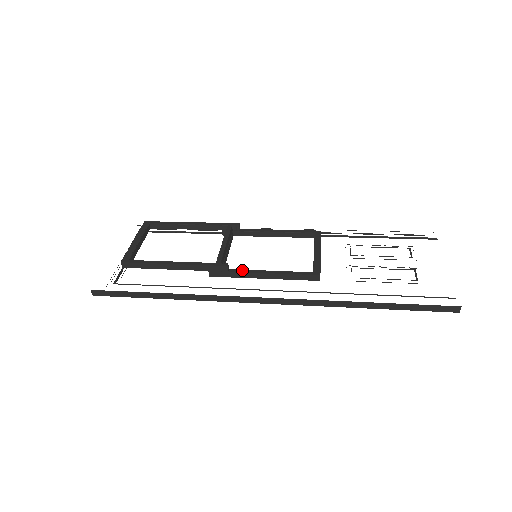
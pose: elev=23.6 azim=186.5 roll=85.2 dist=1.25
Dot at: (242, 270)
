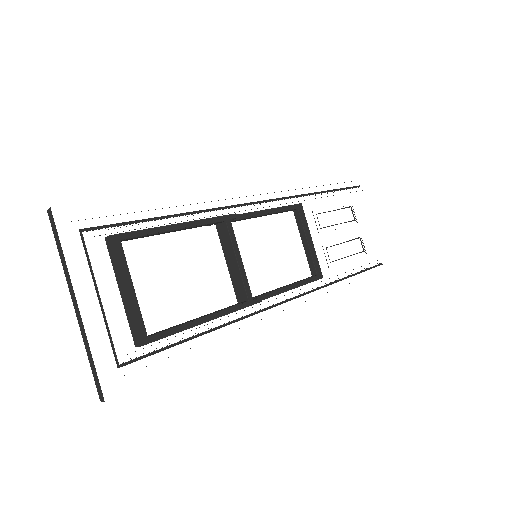
Dot at: (266, 295)
